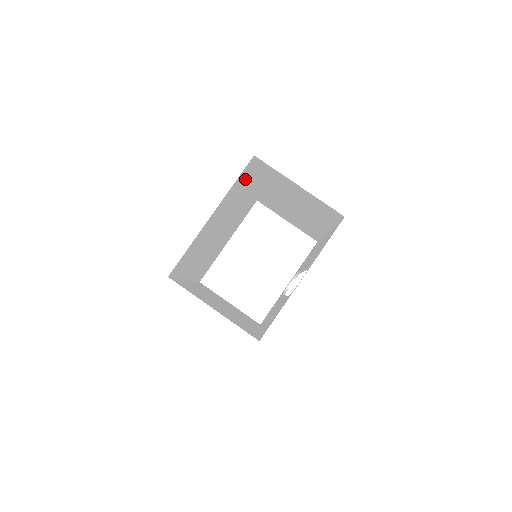
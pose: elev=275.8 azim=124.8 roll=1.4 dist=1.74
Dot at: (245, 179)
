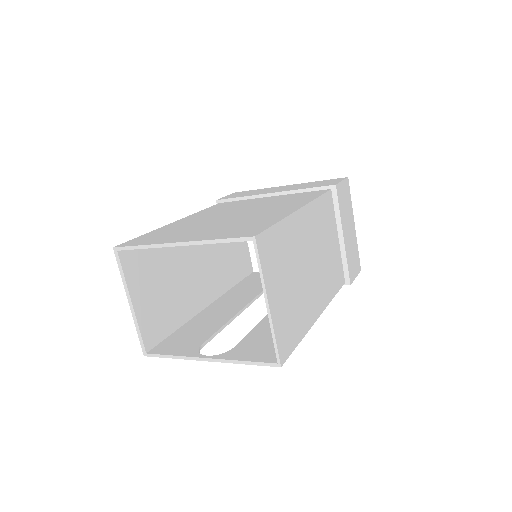
Dot at: occluded
